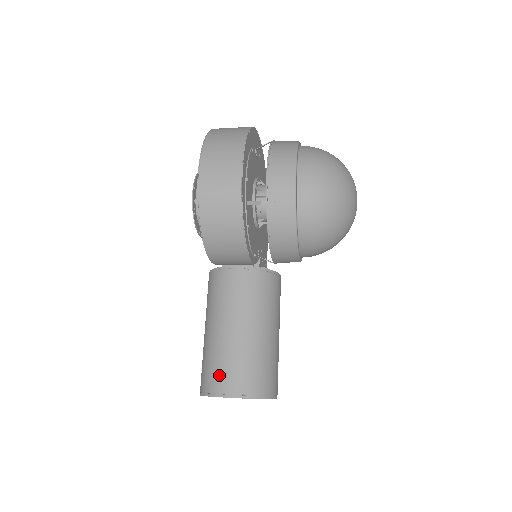
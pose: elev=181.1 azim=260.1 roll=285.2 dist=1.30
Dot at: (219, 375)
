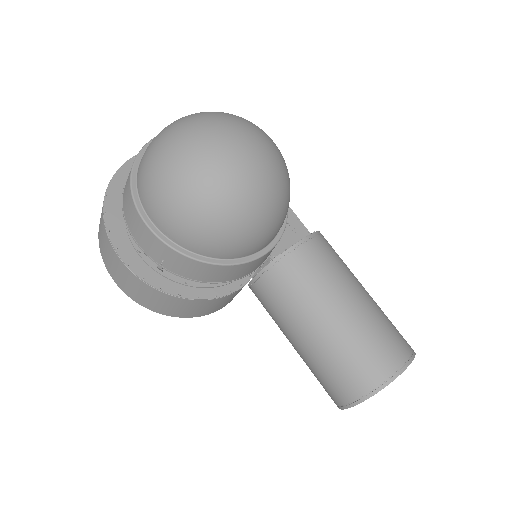
Dot at: (326, 389)
